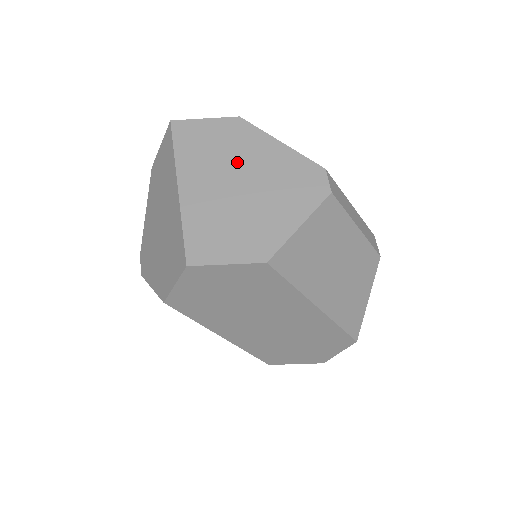
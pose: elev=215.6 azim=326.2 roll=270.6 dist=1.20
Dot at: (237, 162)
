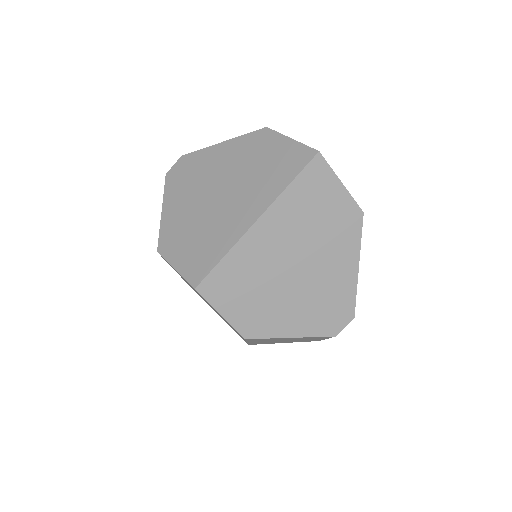
Dot at: (316, 249)
